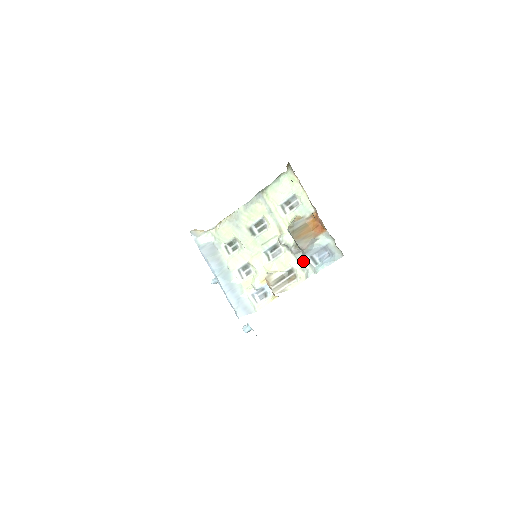
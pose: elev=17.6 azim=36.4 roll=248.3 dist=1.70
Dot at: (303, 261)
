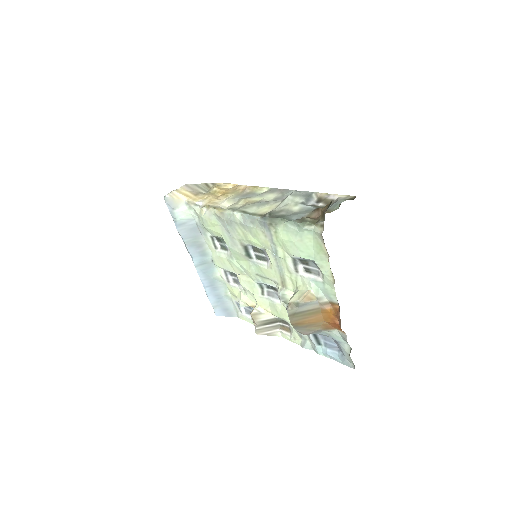
Dot at: occluded
